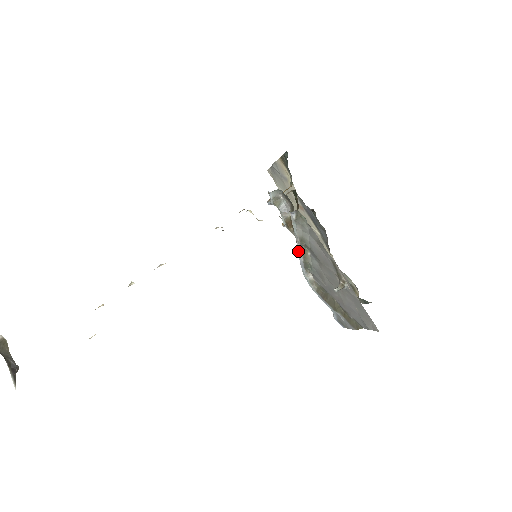
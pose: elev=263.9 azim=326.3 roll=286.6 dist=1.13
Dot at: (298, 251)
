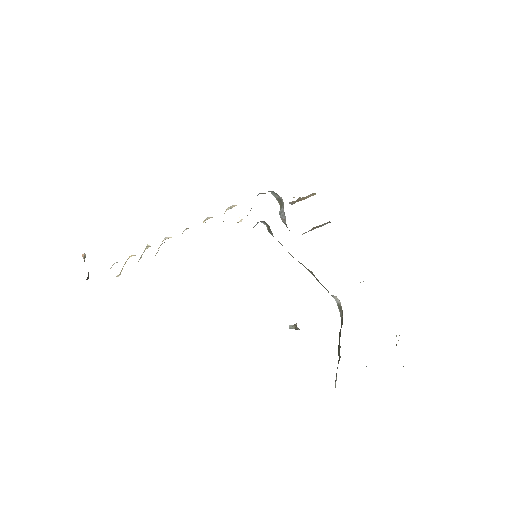
Dot at: occluded
